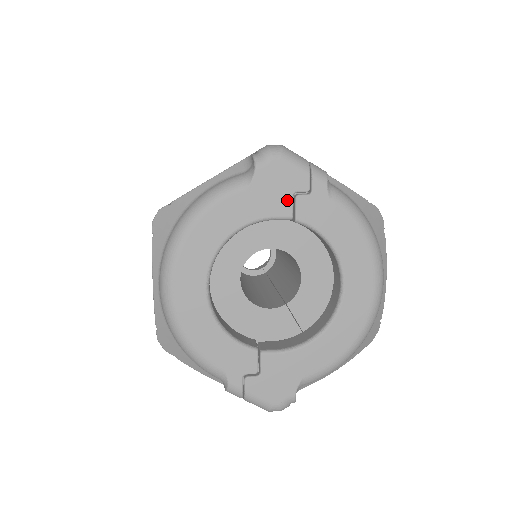
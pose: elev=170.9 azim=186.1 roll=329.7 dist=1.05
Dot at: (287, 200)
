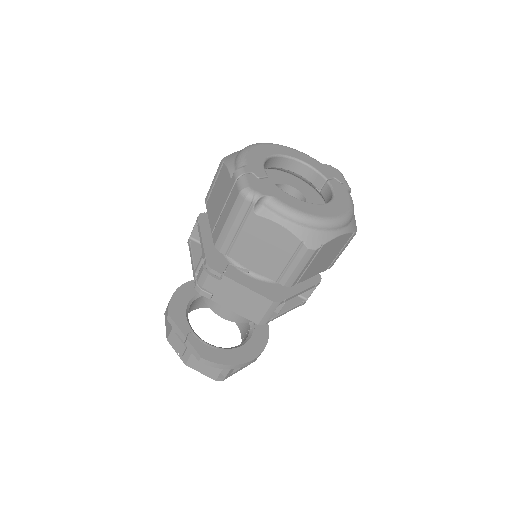
Dot at: (331, 176)
